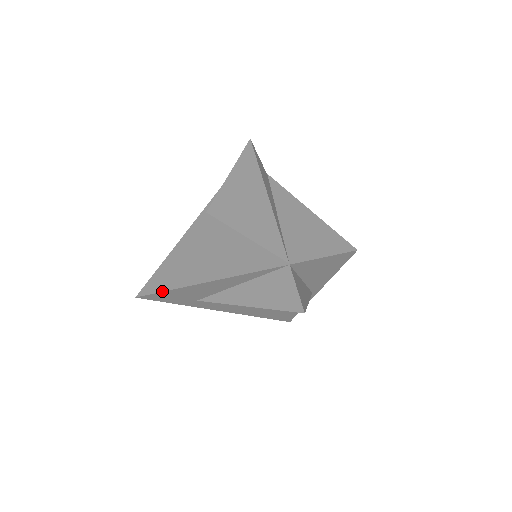
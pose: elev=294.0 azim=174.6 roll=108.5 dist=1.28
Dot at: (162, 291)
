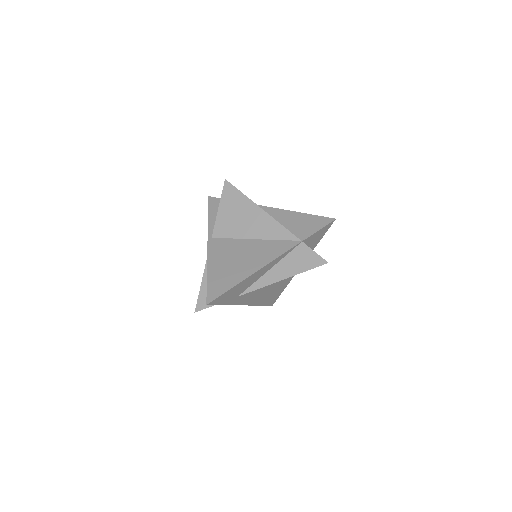
Dot at: (225, 292)
